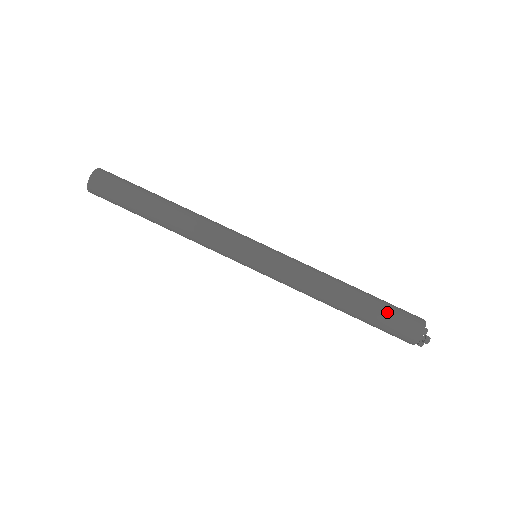
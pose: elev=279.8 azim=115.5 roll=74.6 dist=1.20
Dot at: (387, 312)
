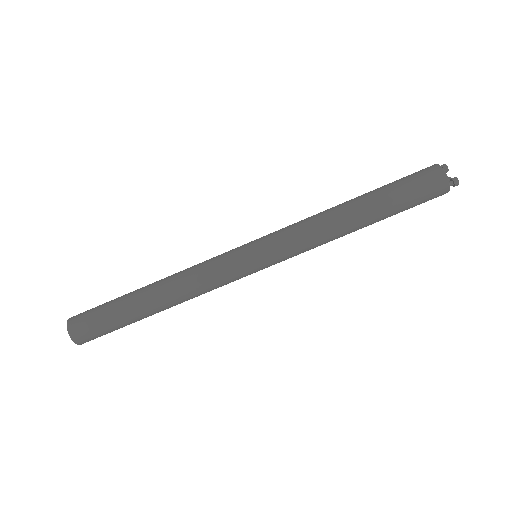
Dot at: (405, 198)
